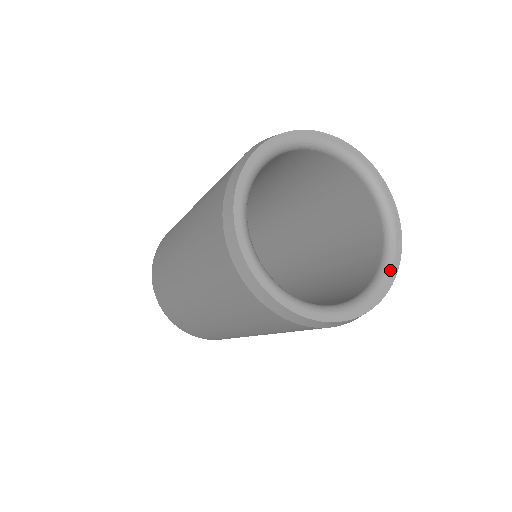
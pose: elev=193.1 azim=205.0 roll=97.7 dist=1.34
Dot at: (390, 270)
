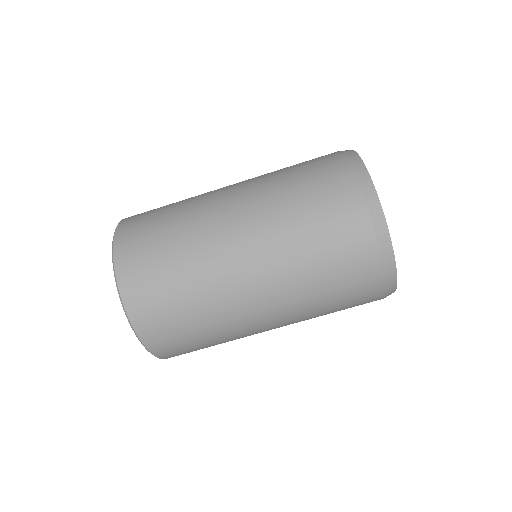
Dot at: occluded
